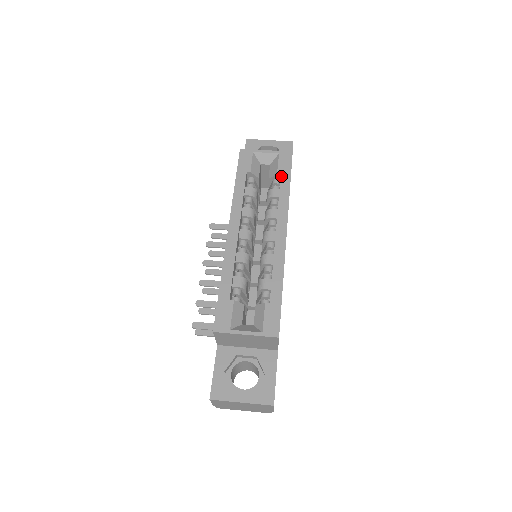
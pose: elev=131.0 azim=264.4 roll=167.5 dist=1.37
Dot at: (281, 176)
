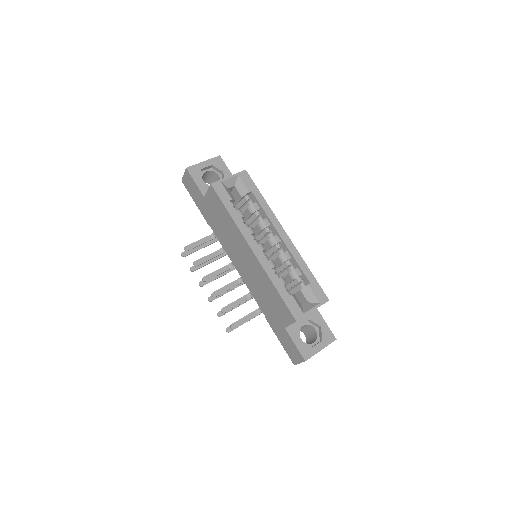
Dot at: (253, 192)
